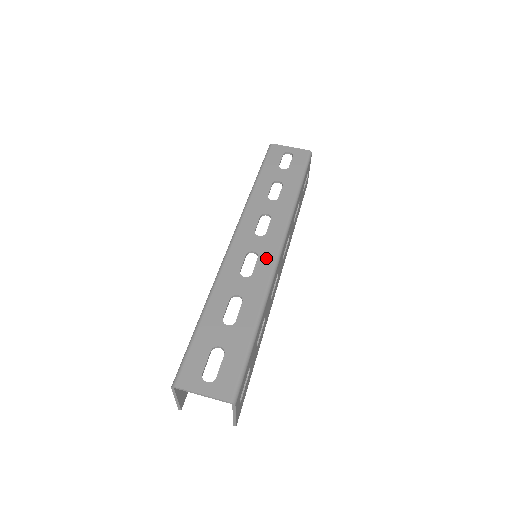
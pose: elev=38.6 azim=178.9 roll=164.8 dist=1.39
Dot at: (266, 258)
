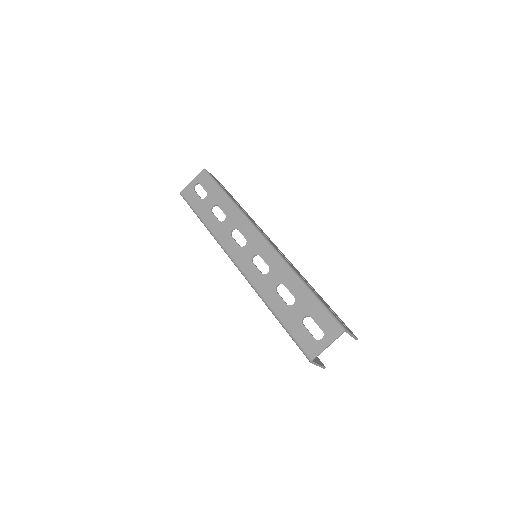
Dot at: (264, 251)
